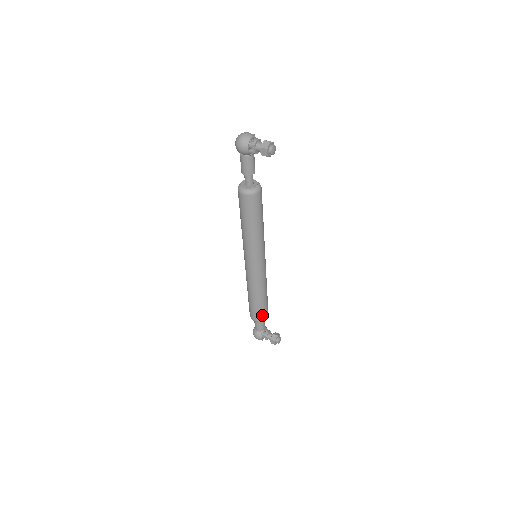
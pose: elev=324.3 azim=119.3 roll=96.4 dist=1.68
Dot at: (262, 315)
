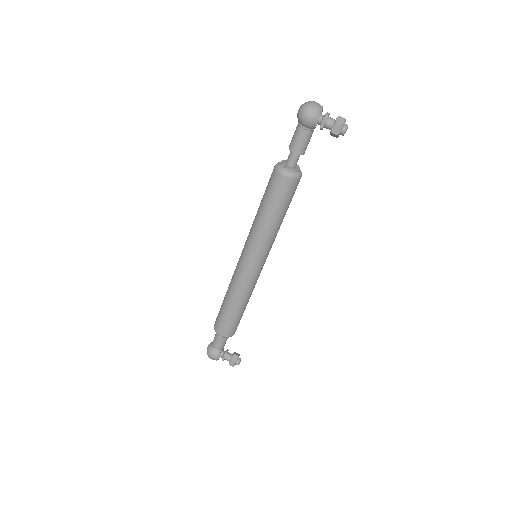
Dot at: (233, 329)
